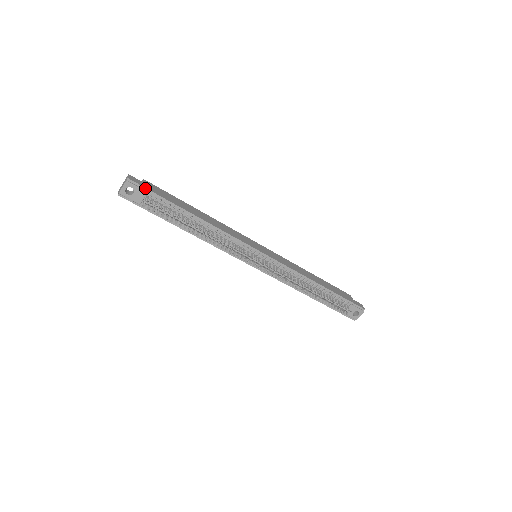
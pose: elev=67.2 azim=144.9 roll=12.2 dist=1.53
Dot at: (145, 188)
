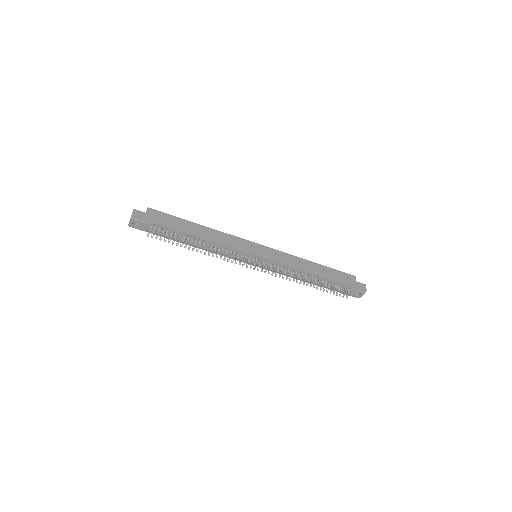
Dot at: (147, 221)
